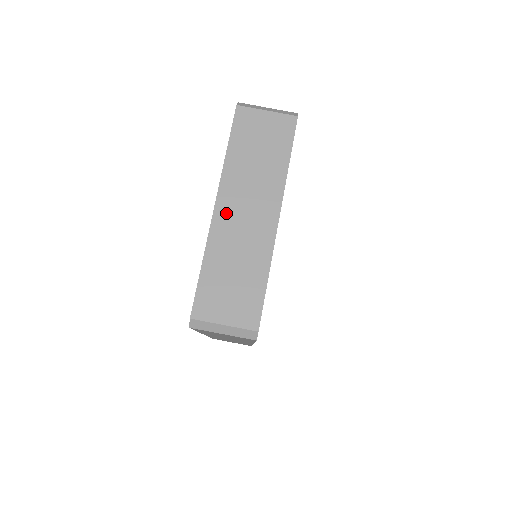
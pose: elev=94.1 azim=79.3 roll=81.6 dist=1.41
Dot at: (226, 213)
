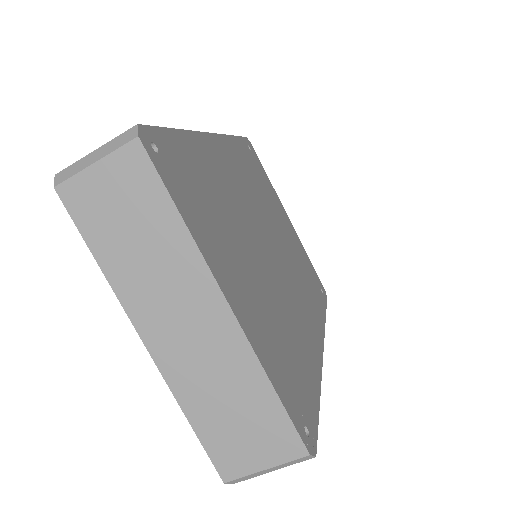
Dot at: (163, 343)
